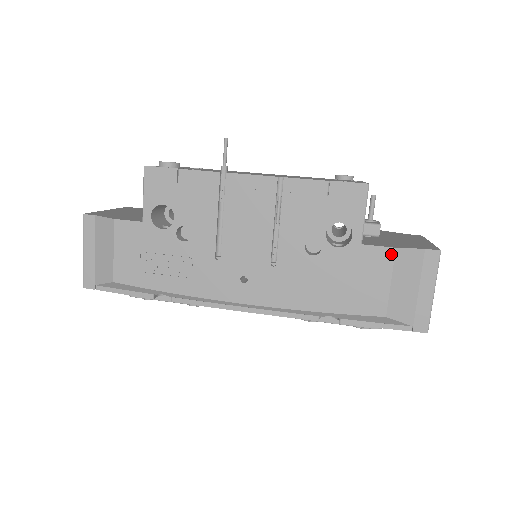
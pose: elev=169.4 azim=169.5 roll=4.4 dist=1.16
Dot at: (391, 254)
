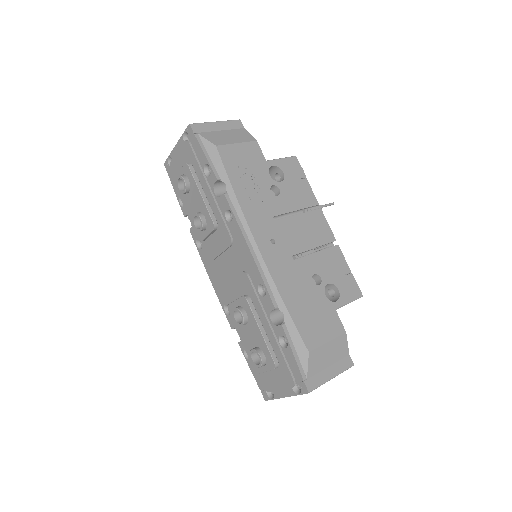
Dot at: (342, 331)
